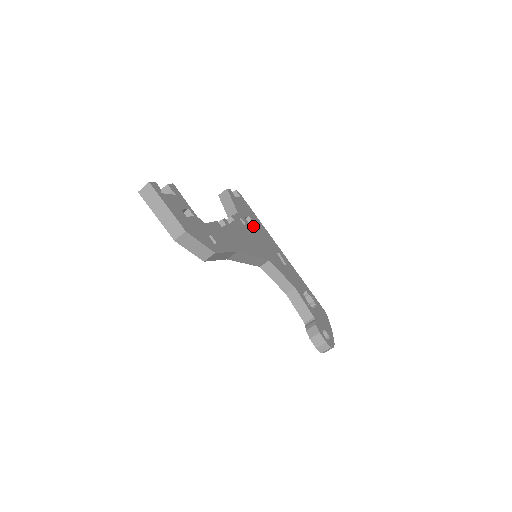
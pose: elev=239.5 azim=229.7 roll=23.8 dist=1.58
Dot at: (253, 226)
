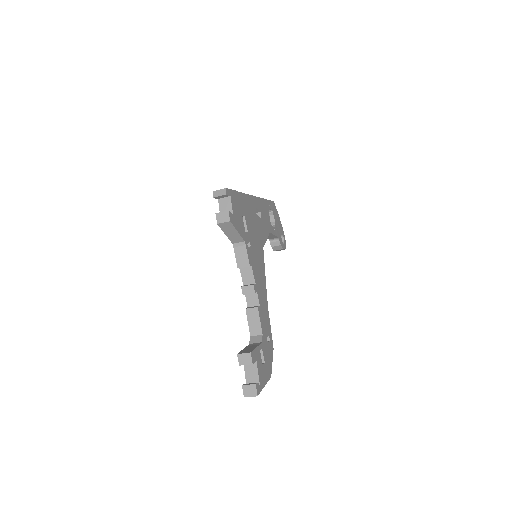
Dot at: (248, 225)
